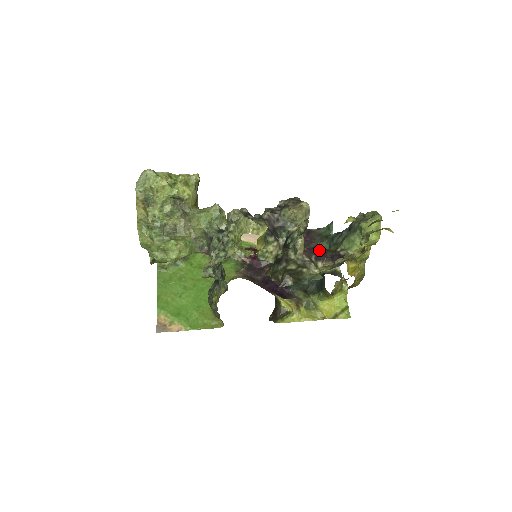
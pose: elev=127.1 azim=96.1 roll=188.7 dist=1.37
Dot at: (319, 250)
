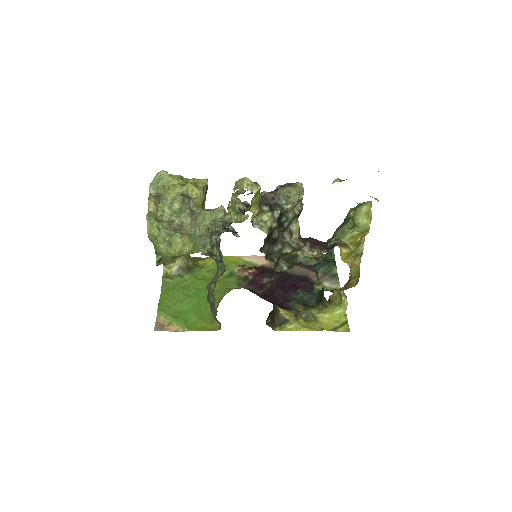
Dot at: (314, 240)
